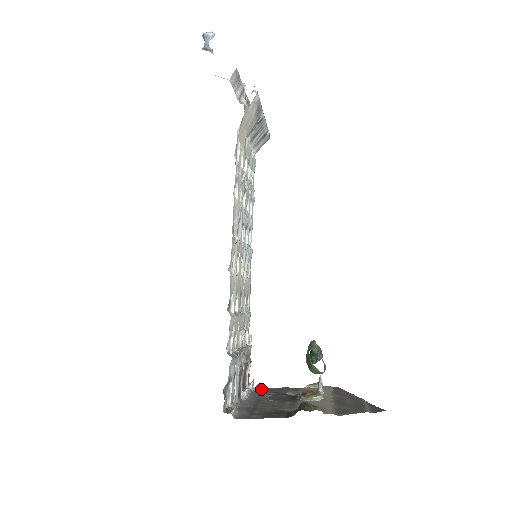
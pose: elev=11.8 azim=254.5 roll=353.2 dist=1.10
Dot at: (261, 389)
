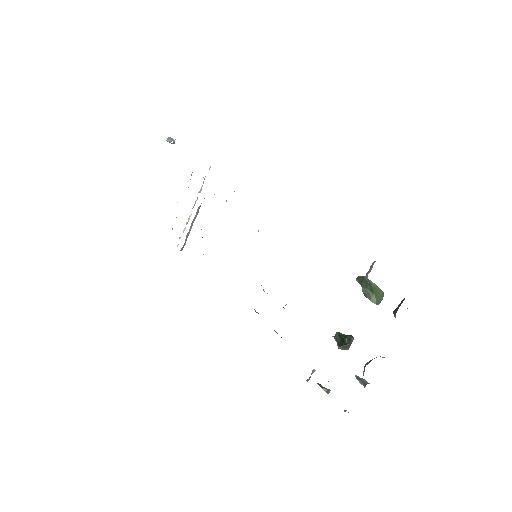
Dot at: occluded
